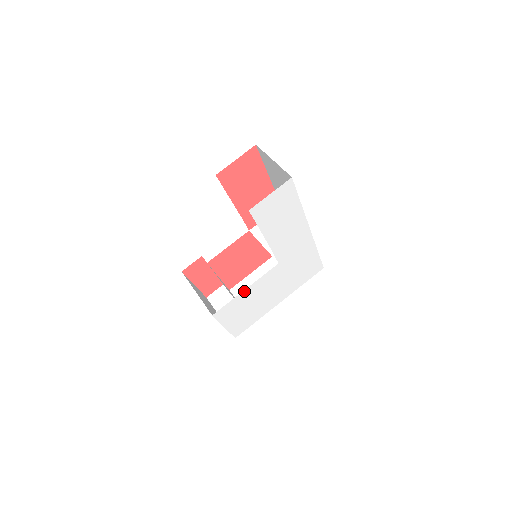
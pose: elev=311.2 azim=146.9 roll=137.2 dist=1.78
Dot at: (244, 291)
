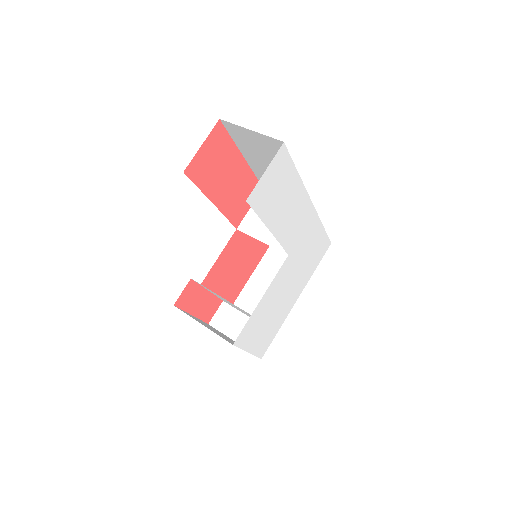
Dot at: (260, 302)
